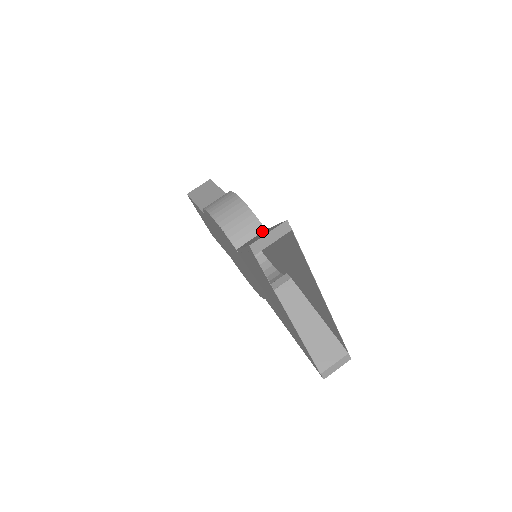
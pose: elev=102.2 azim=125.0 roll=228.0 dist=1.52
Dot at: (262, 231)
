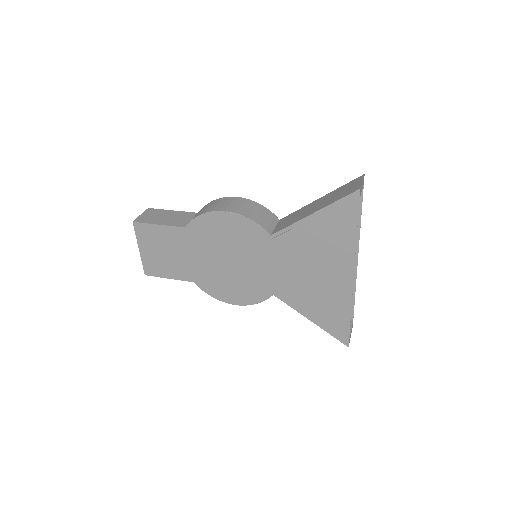
Dot at: (278, 221)
